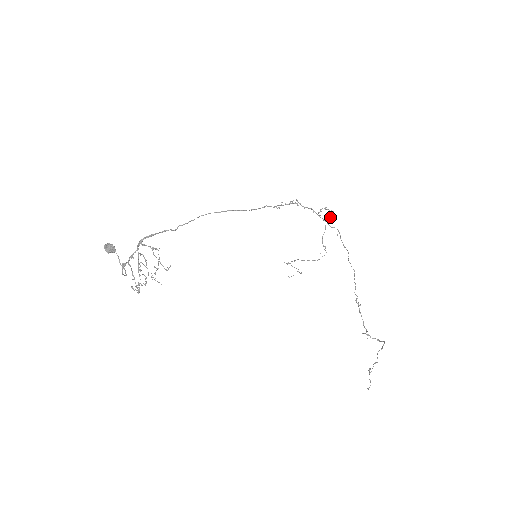
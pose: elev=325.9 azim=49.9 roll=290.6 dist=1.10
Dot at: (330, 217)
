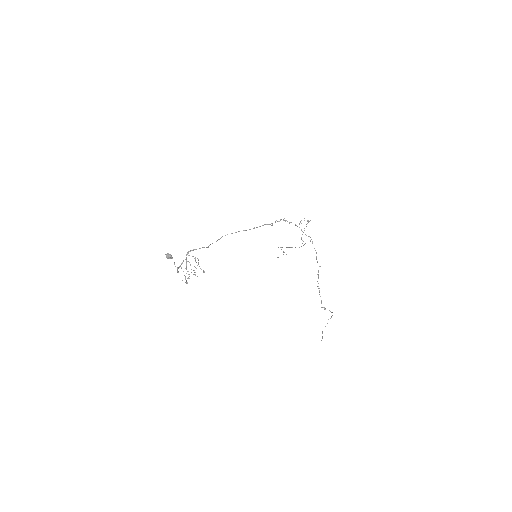
Dot at: occluded
